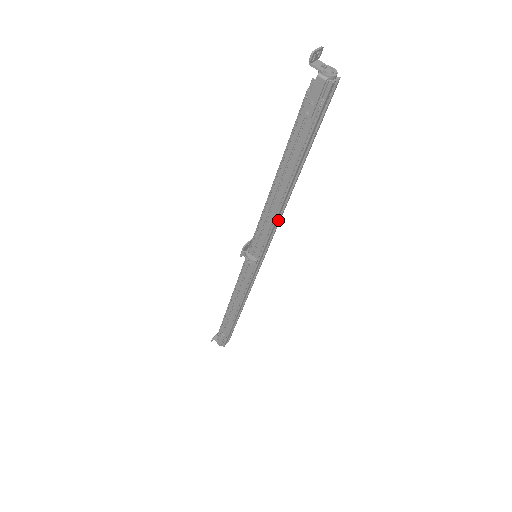
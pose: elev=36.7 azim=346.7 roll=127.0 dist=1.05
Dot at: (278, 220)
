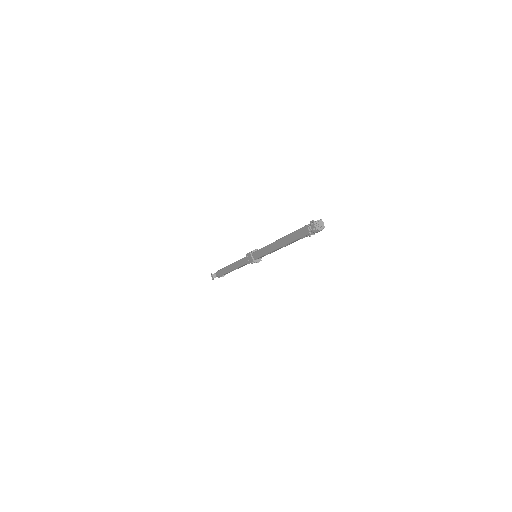
Dot at: occluded
